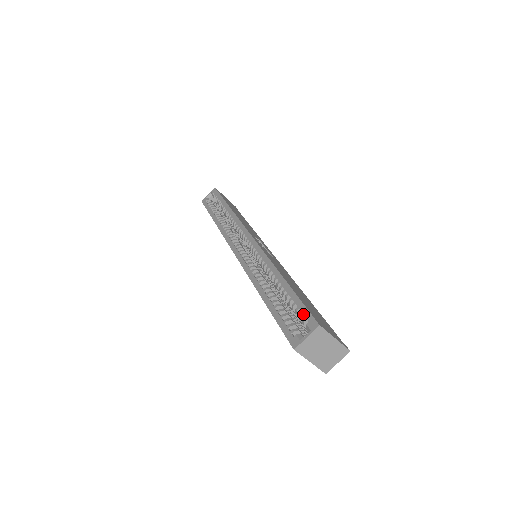
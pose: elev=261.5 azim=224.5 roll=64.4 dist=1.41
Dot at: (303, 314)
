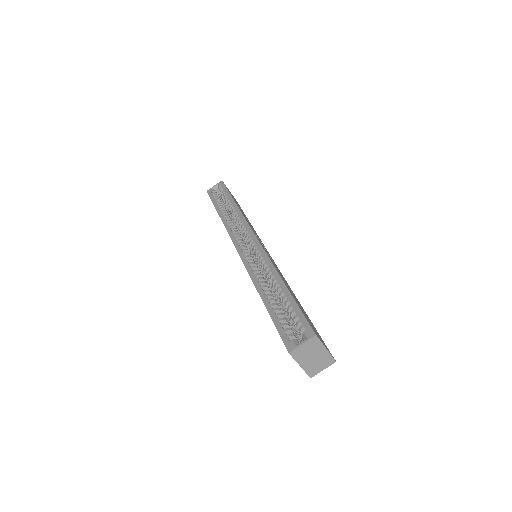
Dot at: (301, 322)
